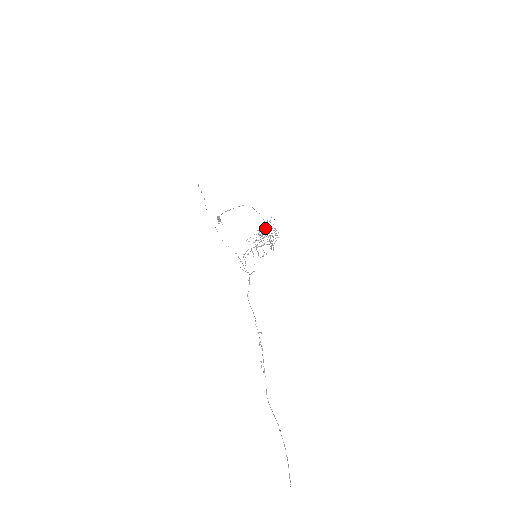
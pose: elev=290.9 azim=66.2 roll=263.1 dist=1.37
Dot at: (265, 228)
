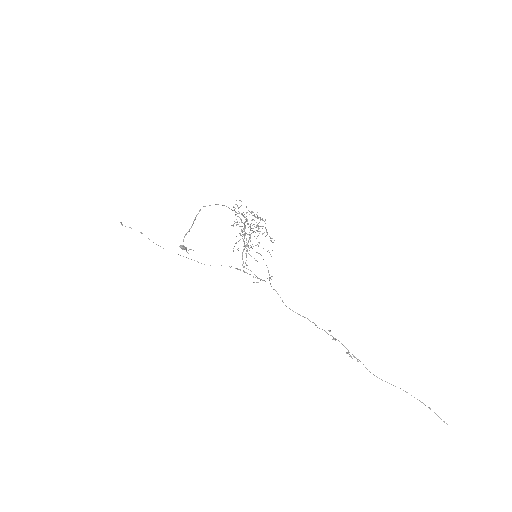
Dot at: (237, 216)
